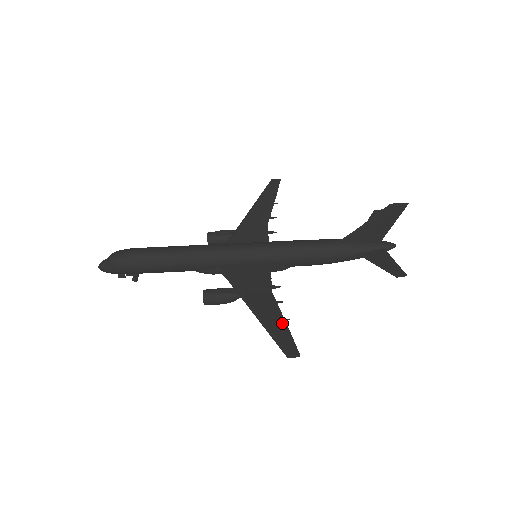
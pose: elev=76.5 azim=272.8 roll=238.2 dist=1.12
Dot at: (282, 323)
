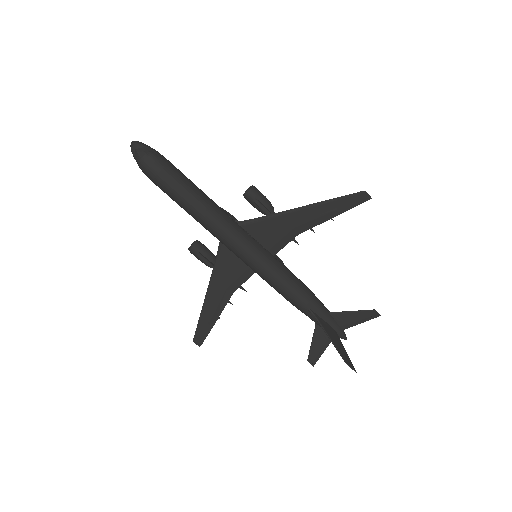
Dot at: (214, 320)
